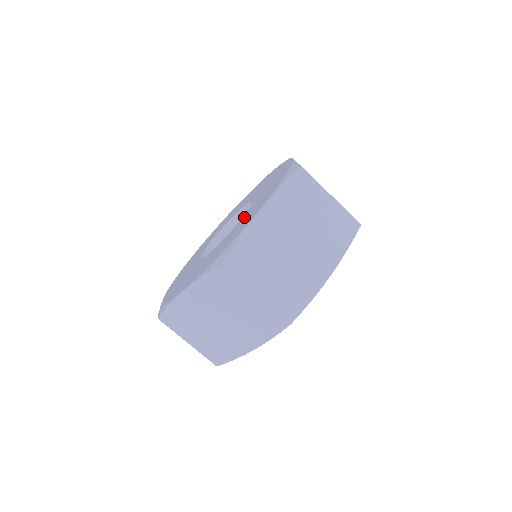
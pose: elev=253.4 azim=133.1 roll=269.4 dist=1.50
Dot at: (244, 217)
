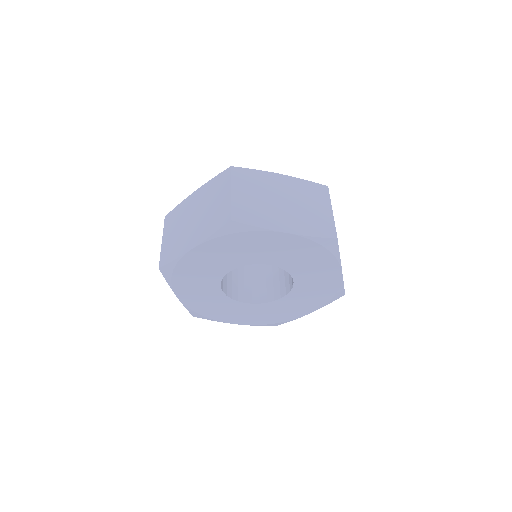
Dot at: occluded
